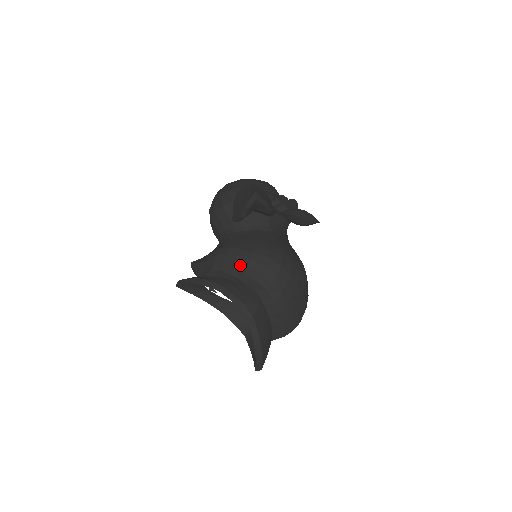
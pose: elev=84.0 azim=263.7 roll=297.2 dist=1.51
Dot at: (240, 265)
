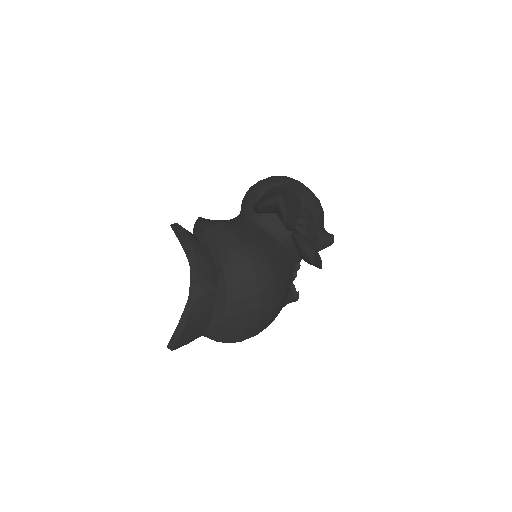
Dot at: (223, 248)
